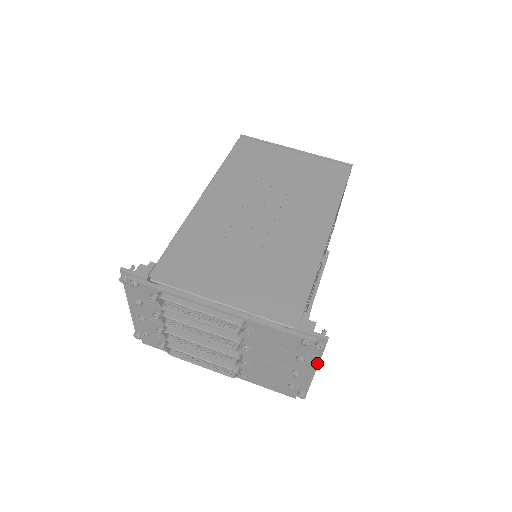
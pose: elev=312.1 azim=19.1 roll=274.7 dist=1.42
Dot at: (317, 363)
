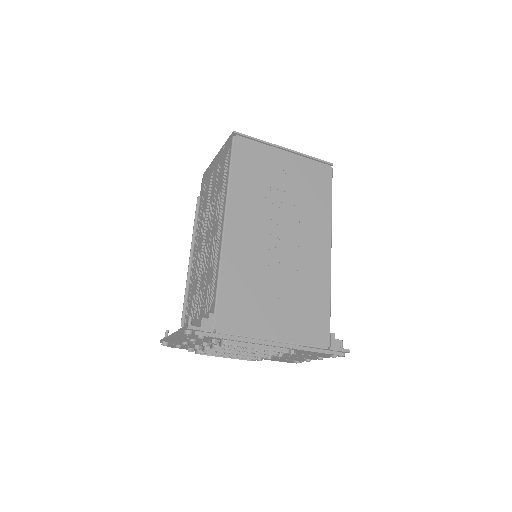
Dot at: occluded
